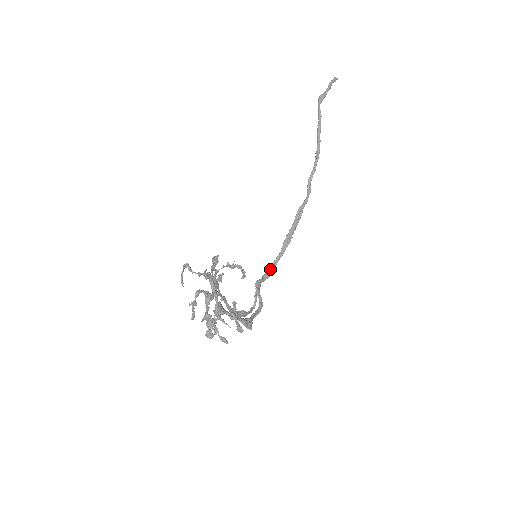
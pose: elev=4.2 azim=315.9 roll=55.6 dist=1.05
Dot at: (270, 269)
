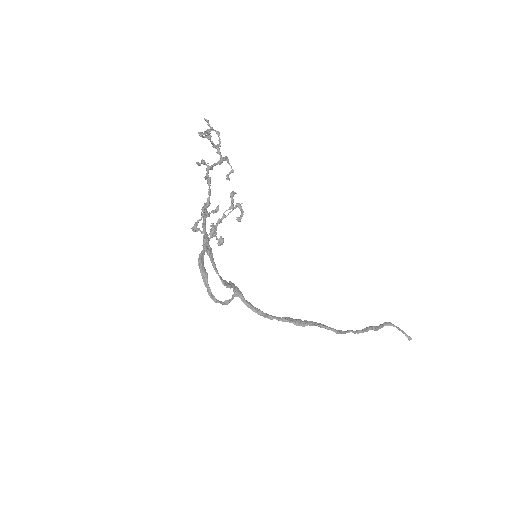
Dot at: (256, 308)
